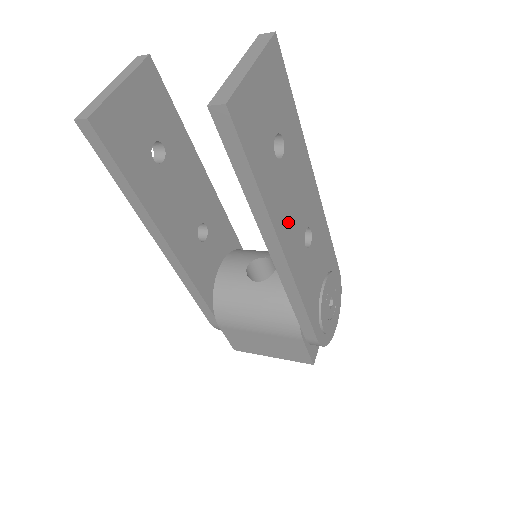
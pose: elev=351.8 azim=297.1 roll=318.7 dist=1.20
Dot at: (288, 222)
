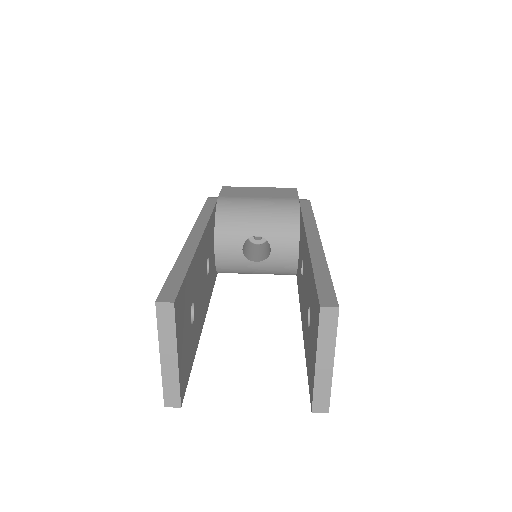
Dot at: occluded
